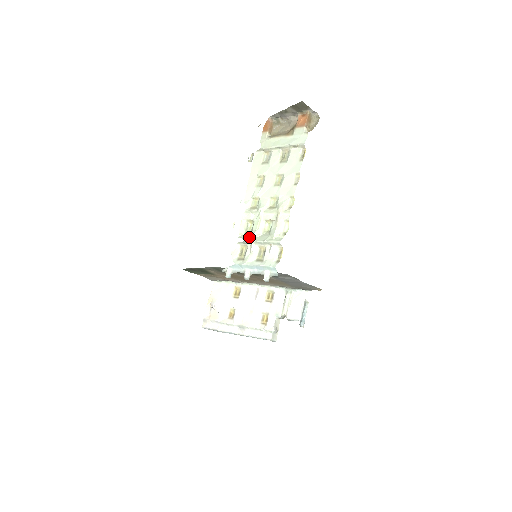
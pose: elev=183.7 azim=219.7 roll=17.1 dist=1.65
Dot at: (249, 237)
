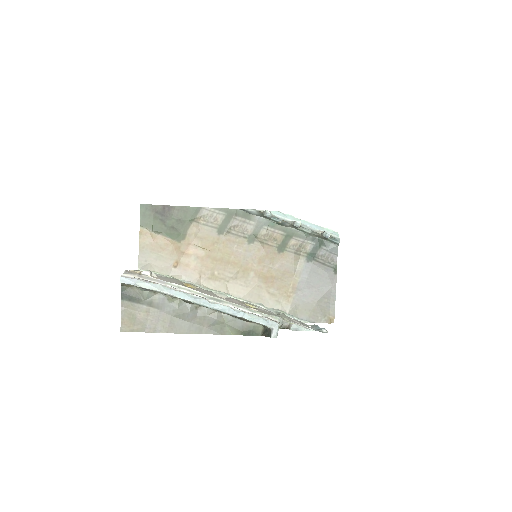
Dot at: occluded
